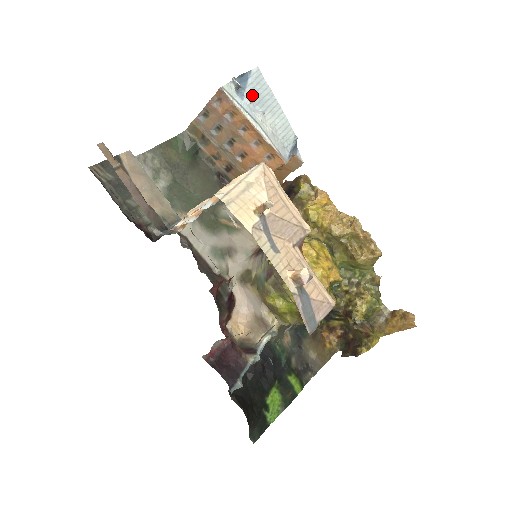
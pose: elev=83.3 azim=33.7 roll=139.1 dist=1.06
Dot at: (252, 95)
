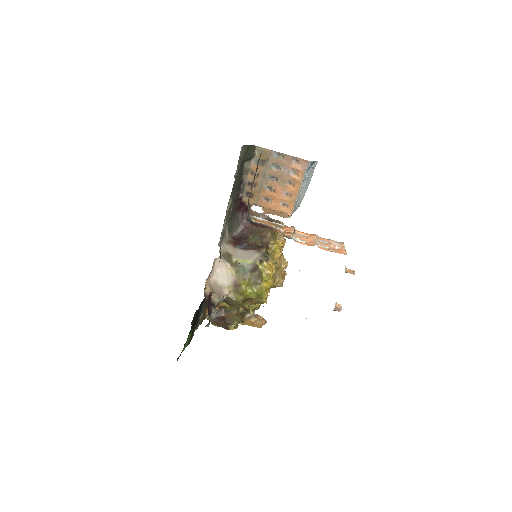
Dot at: (309, 173)
